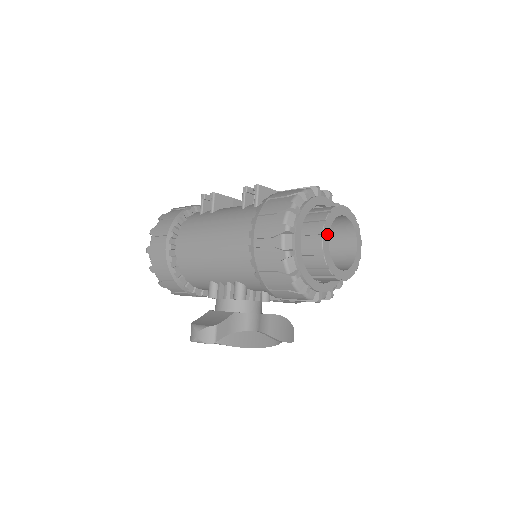
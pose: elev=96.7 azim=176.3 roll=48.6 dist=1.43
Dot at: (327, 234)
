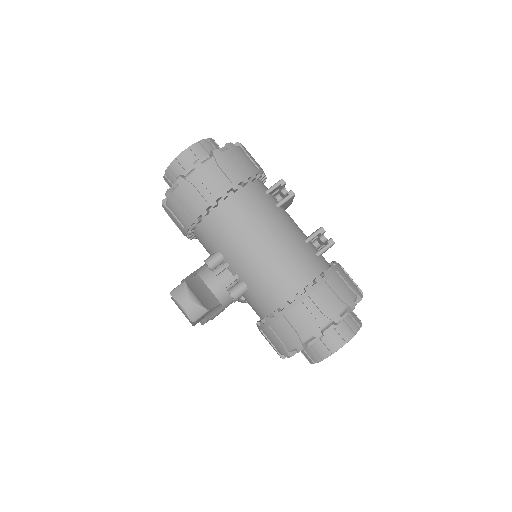
Dot at: occluded
